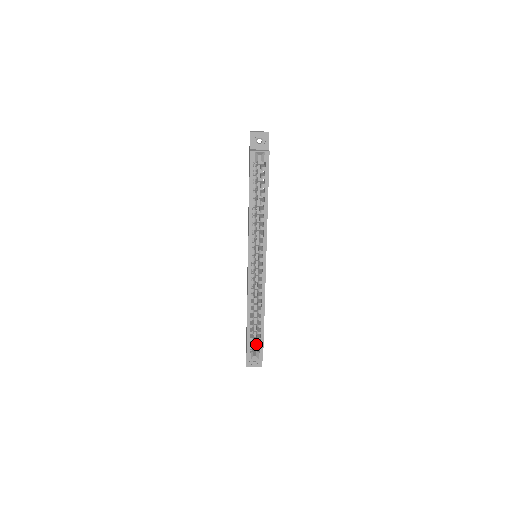
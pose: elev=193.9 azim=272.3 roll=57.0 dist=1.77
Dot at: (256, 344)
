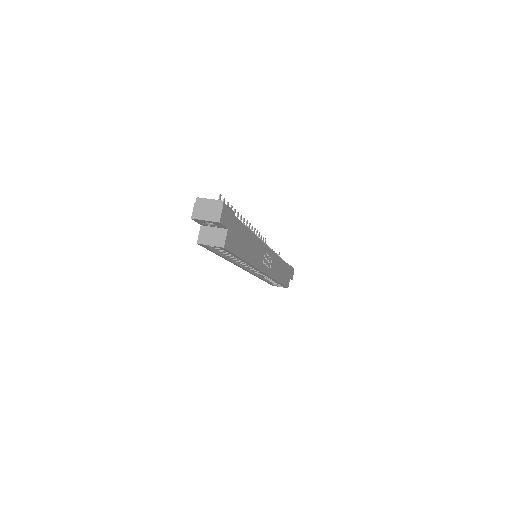
Dot at: occluded
